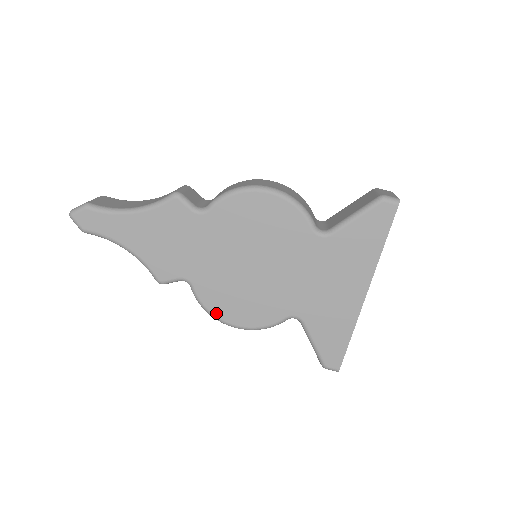
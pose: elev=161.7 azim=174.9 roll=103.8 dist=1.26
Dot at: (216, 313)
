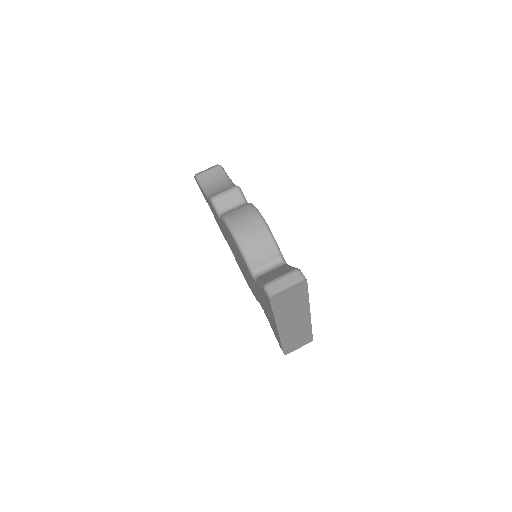
Dot at: occluded
